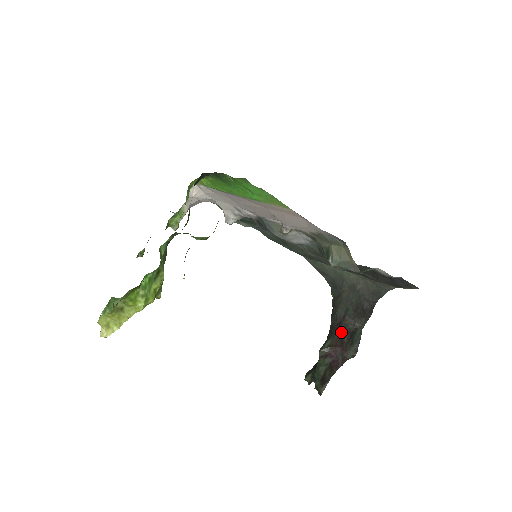
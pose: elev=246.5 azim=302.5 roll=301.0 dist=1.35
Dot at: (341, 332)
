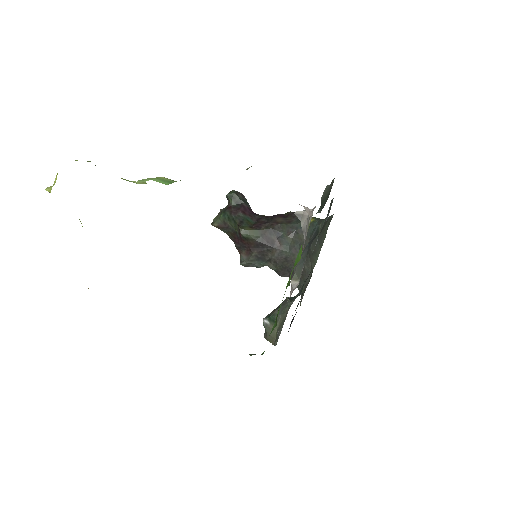
Dot at: (263, 247)
